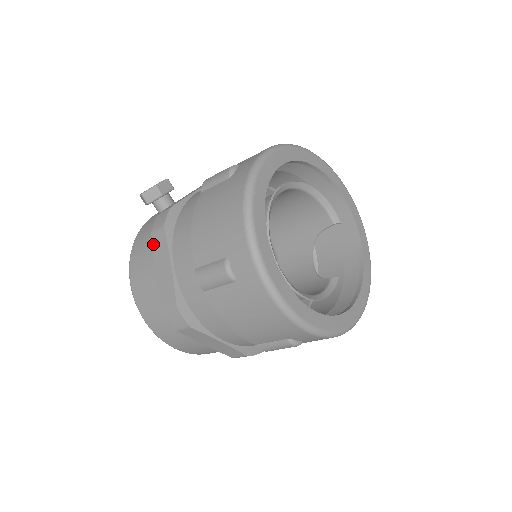
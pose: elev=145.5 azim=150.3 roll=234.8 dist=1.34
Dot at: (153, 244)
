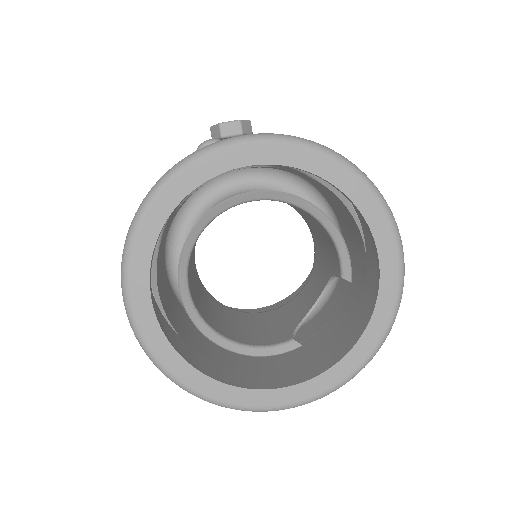
Dot at: occluded
